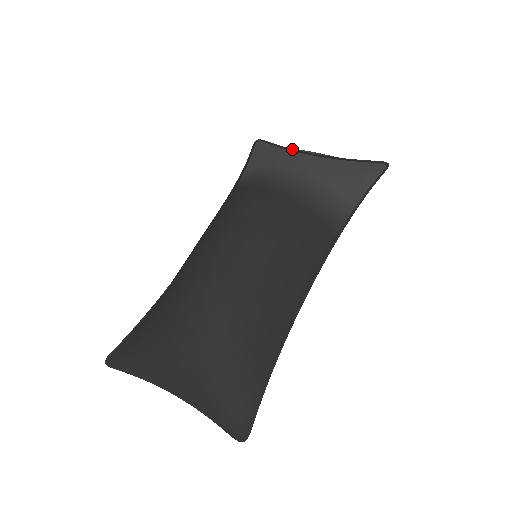
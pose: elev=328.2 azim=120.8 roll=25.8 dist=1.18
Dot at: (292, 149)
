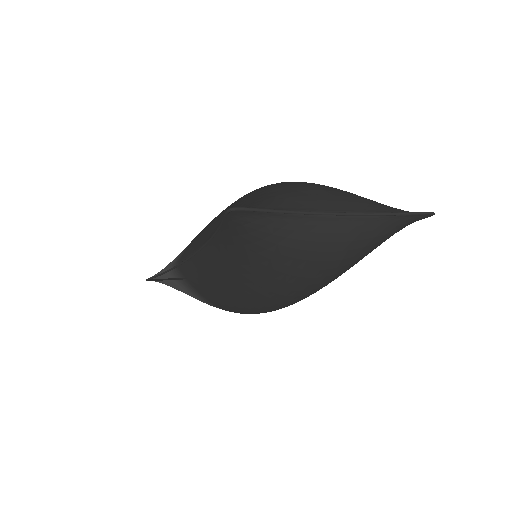
Dot at: occluded
